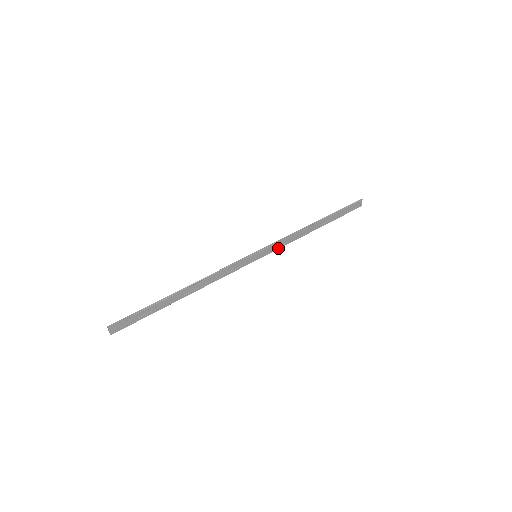
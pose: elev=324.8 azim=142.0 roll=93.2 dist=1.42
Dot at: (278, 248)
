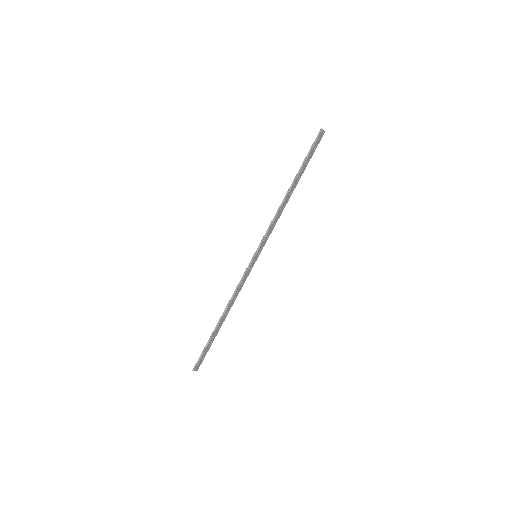
Dot at: (269, 235)
